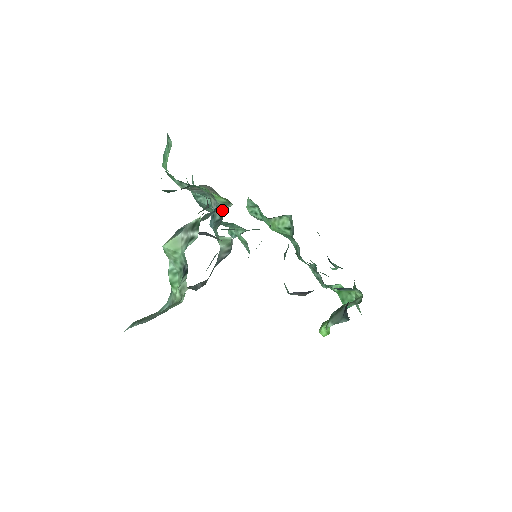
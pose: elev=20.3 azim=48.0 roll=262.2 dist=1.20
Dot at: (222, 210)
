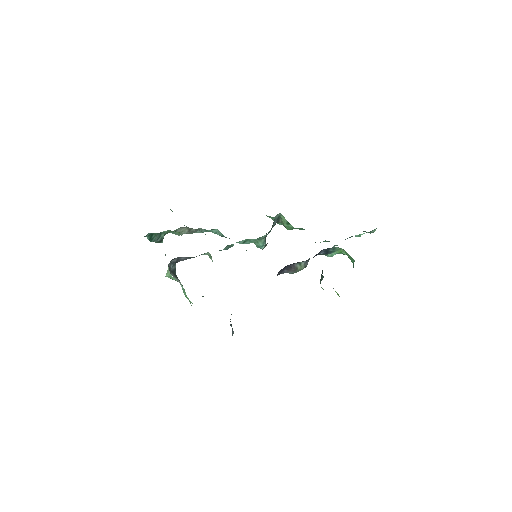
Dot at: occluded
